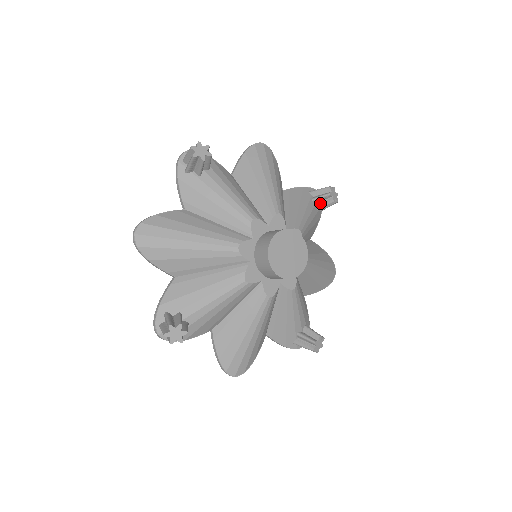
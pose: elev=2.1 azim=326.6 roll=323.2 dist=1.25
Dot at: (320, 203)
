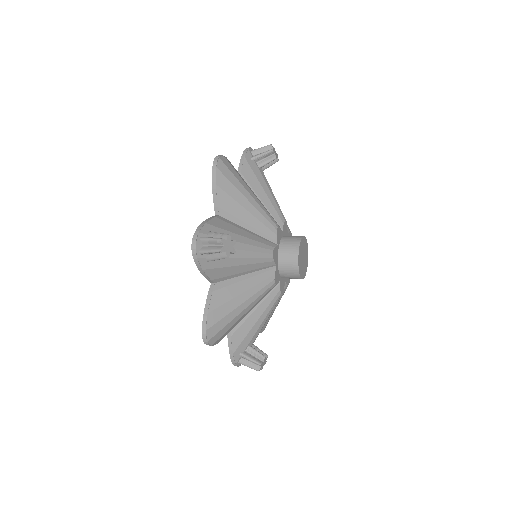
Dot at: (265, 166)
